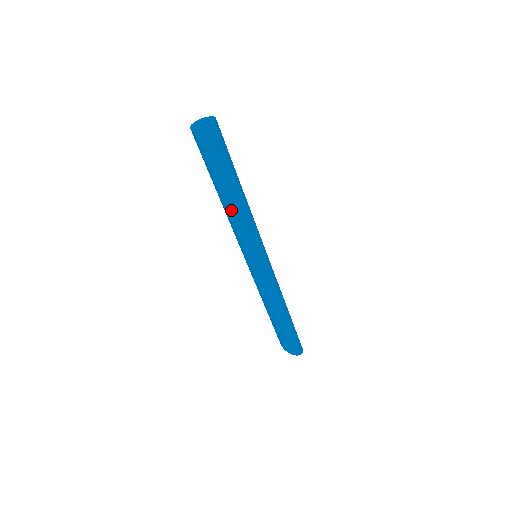
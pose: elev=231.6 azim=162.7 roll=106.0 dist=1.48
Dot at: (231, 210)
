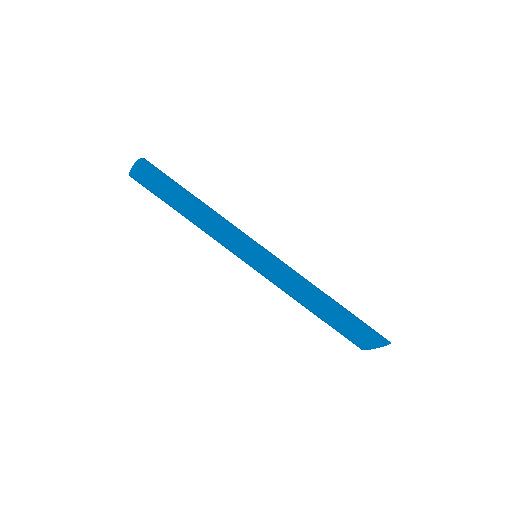
Dot at: (205, 210)
